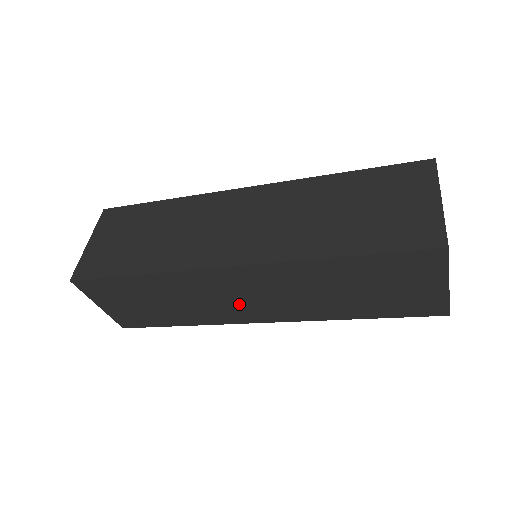
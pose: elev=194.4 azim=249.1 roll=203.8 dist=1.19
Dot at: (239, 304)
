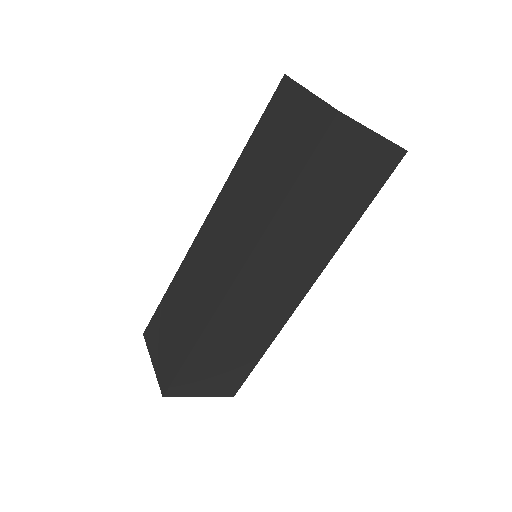
Dot at: (276, 296)
